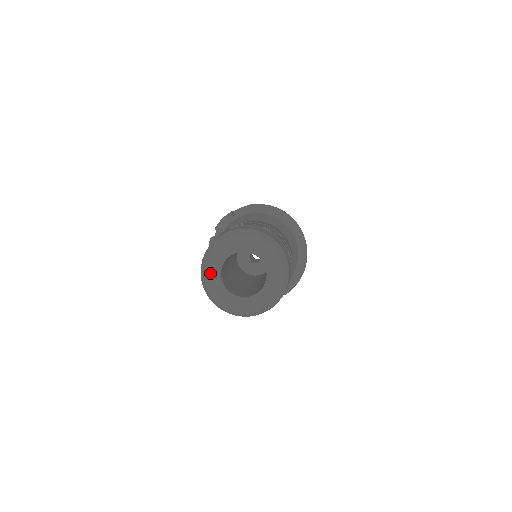
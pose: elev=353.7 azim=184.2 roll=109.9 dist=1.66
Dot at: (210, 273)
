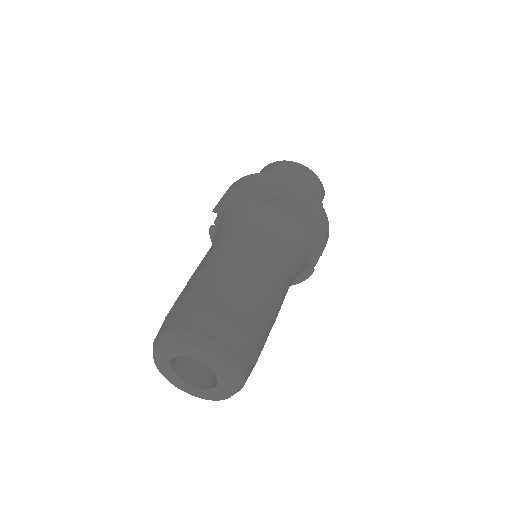
Dot at: (177, 384)
